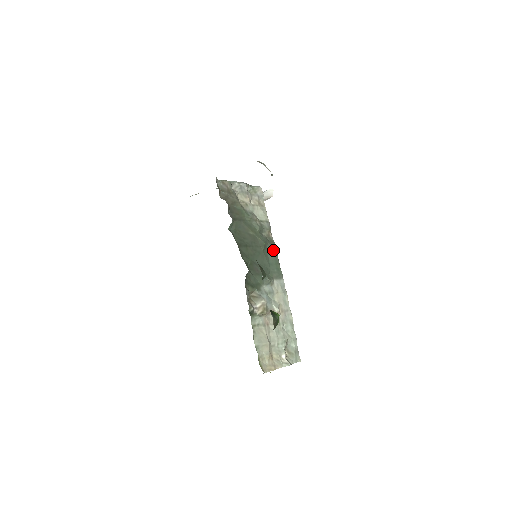
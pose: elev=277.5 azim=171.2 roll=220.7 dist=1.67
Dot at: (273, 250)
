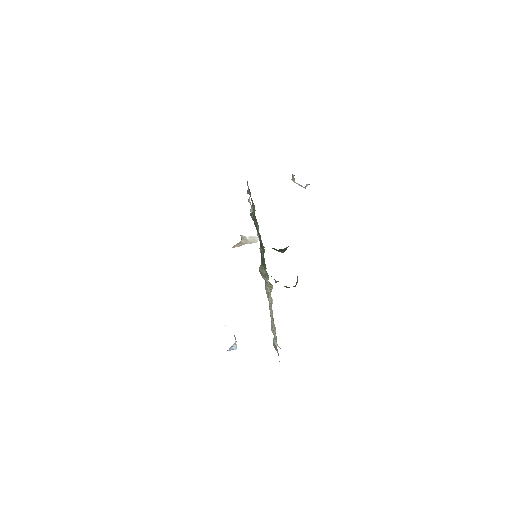
Dot at: (265, 265)
